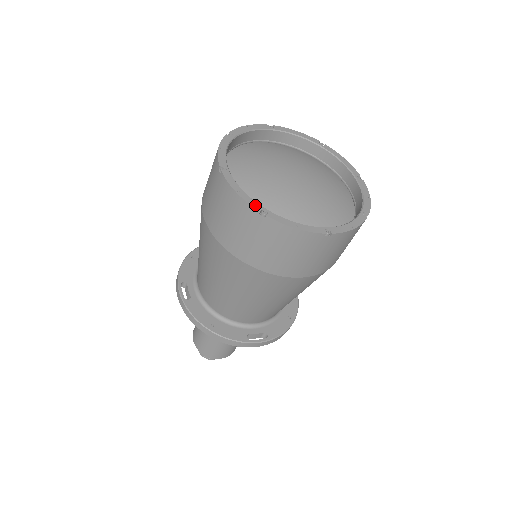
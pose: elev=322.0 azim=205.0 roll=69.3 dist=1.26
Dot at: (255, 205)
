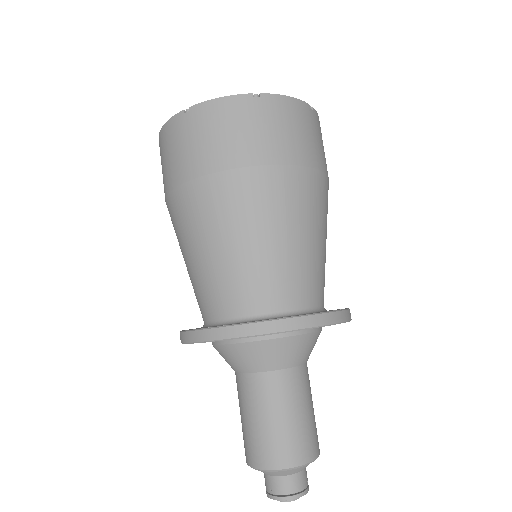
Dot at: occluded
